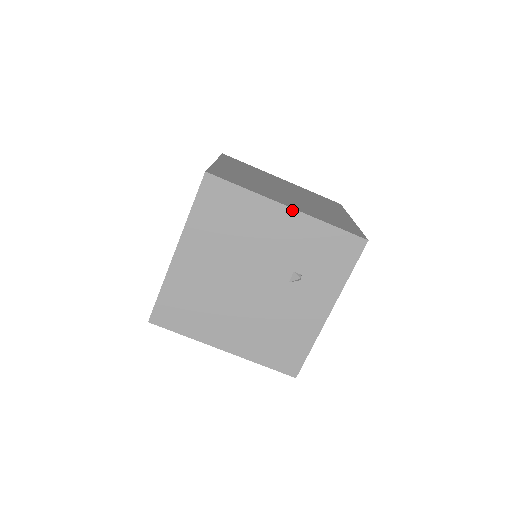
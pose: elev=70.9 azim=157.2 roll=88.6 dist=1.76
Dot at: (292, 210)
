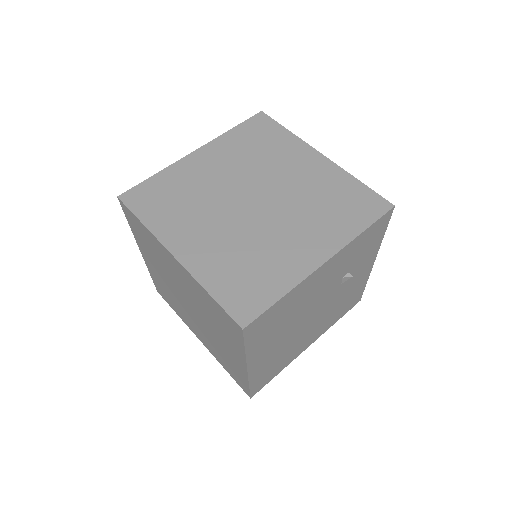
Dot at: (329, 260)
